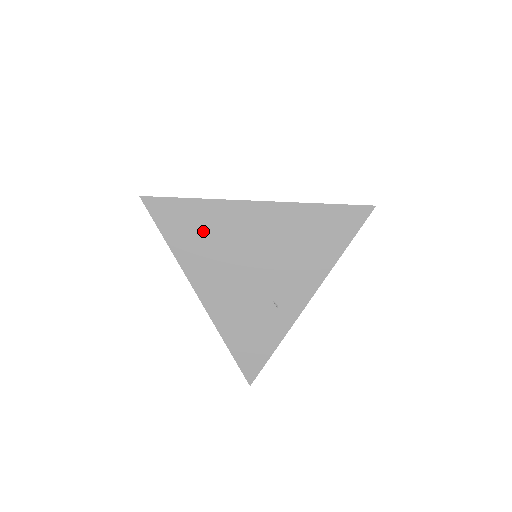
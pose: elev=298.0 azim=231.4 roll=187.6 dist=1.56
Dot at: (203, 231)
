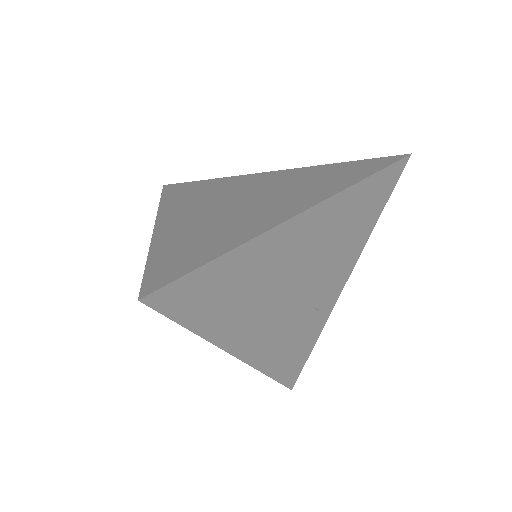
Dot at: (239, 288)
